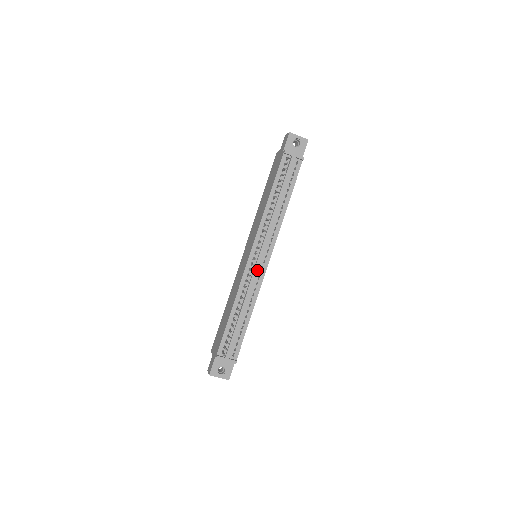
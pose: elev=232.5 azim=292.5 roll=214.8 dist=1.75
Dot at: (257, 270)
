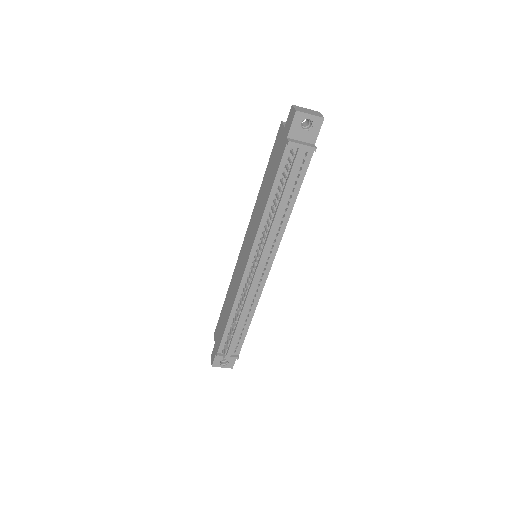
Dot at: (256, 280)
